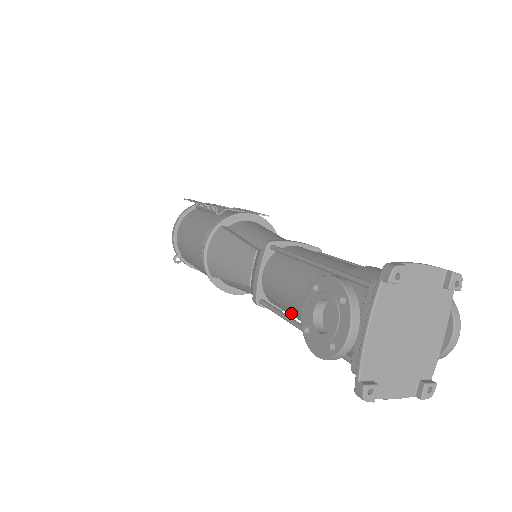
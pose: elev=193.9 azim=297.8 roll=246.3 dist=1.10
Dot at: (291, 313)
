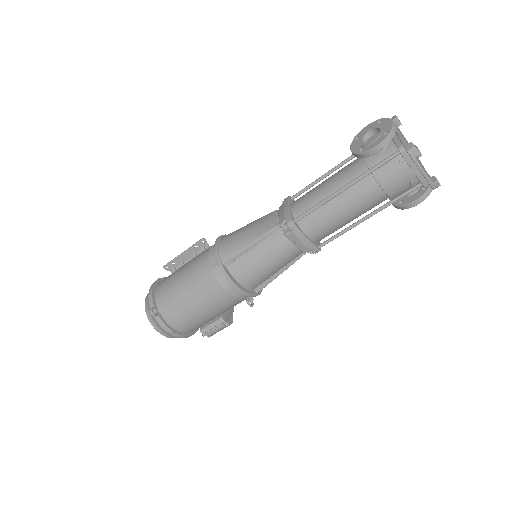
Dot at: (327, 203)
